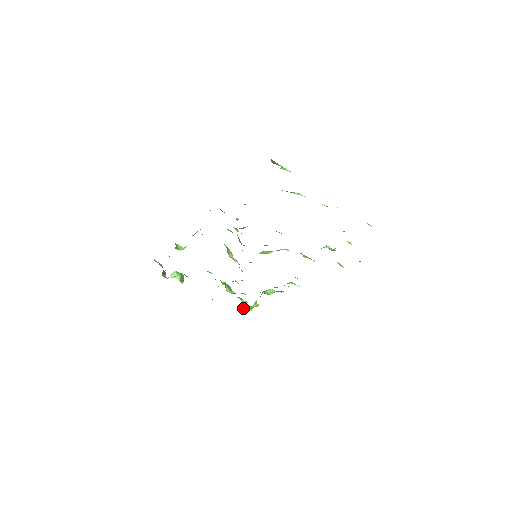
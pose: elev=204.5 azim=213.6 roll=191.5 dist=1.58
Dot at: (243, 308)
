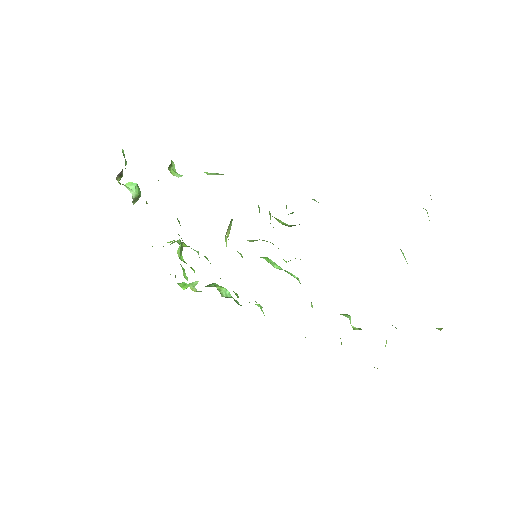
Dot at: occluded
